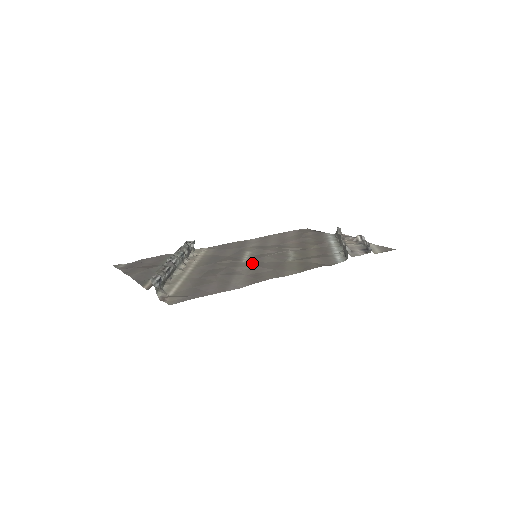
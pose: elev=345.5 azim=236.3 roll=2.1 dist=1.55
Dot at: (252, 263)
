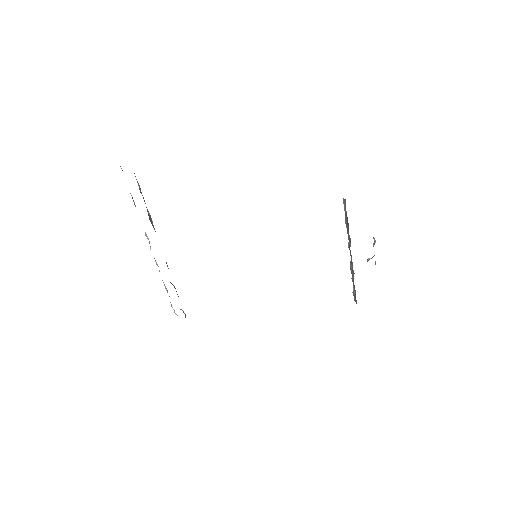
Dot at: occluded
